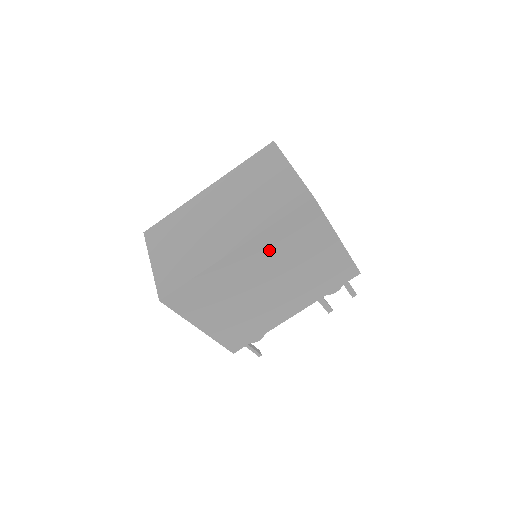
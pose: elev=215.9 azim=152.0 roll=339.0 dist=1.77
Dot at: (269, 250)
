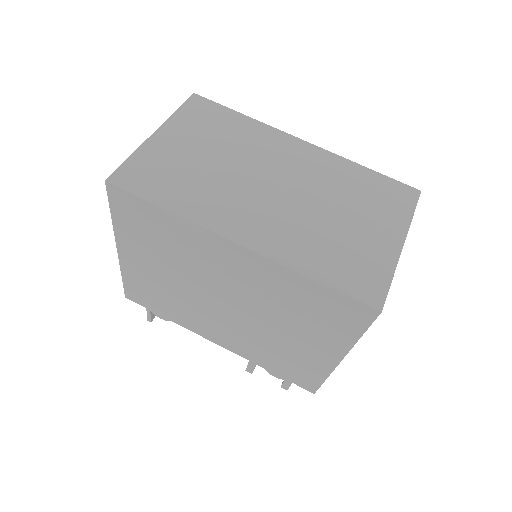
Dot at: (269, 286)
